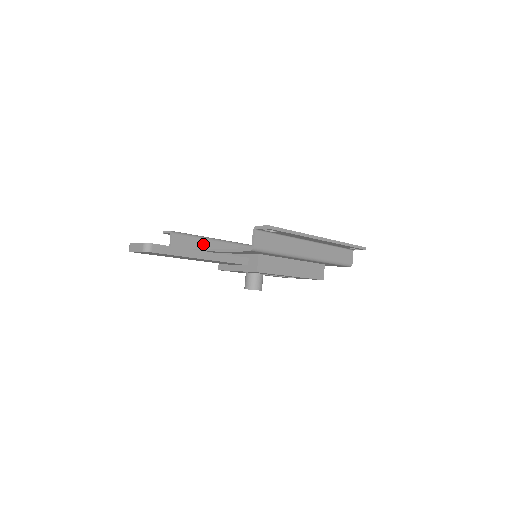
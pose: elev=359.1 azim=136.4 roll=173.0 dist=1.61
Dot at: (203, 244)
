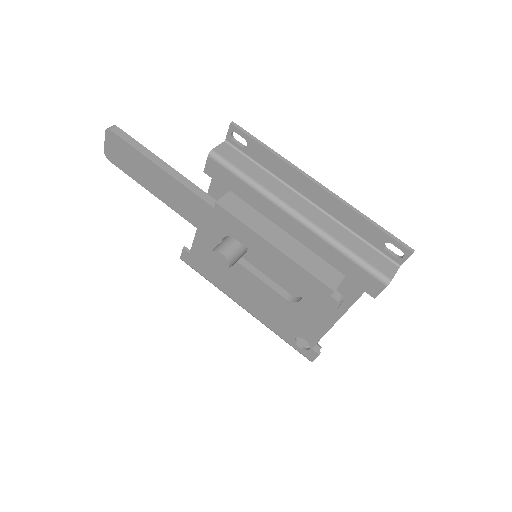
Dot at: occluded
